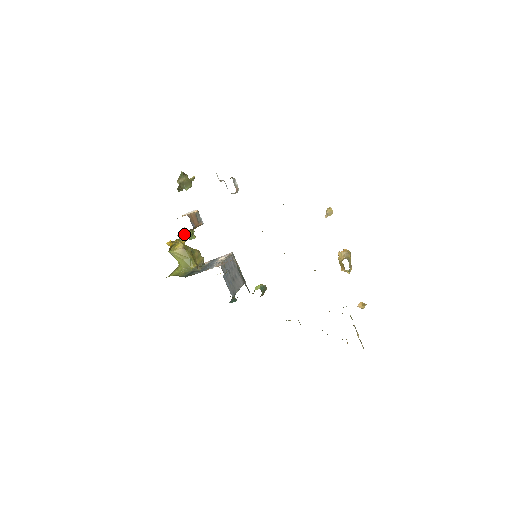
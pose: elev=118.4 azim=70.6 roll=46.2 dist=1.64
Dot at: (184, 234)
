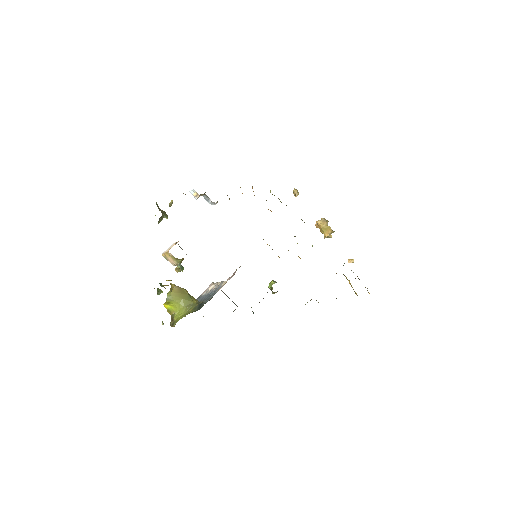
Dot at: (160, 283)
